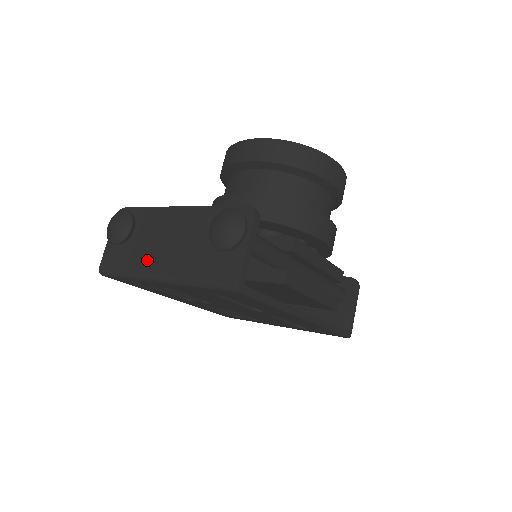
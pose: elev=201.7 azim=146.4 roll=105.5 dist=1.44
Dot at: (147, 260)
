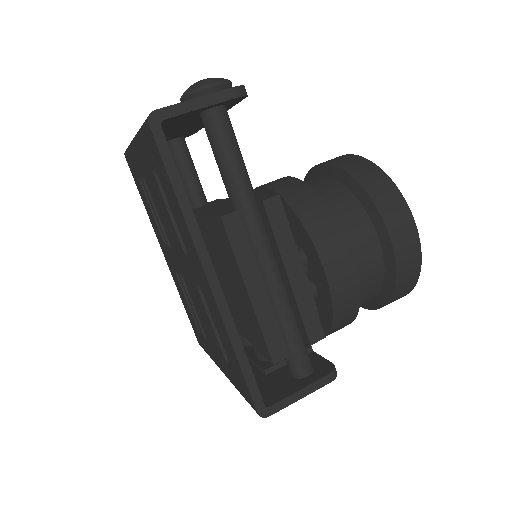
Dot at: occluded
